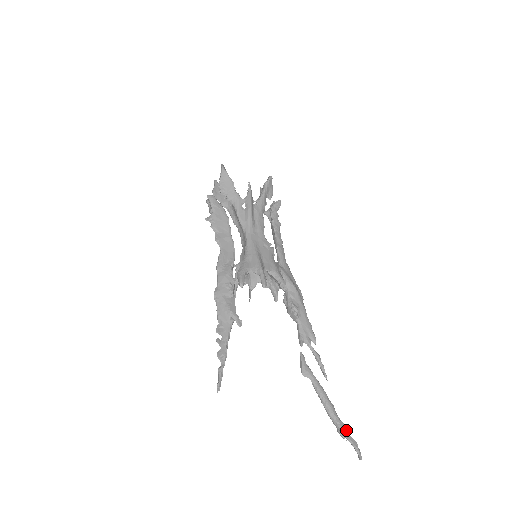
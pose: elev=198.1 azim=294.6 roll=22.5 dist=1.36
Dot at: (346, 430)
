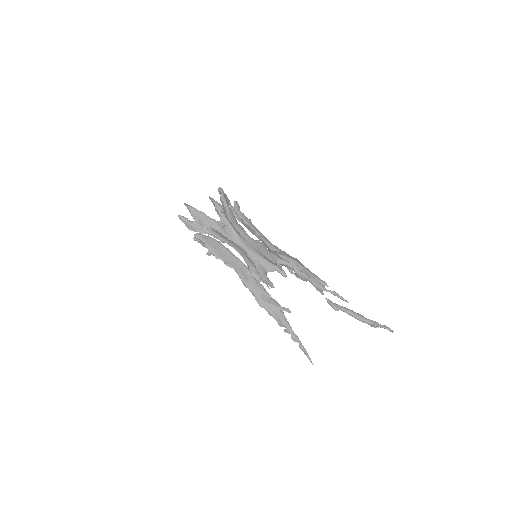
Dot at: (377, 323)
